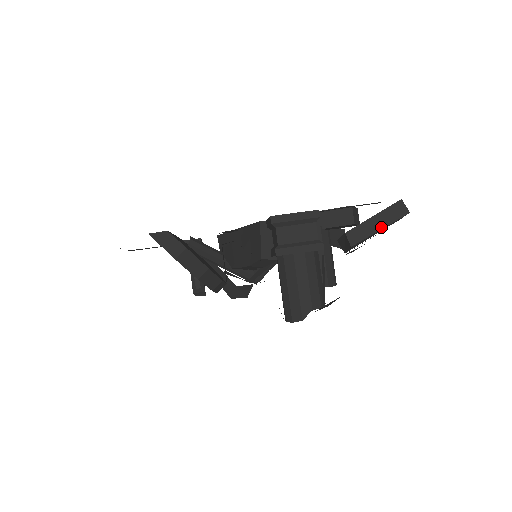
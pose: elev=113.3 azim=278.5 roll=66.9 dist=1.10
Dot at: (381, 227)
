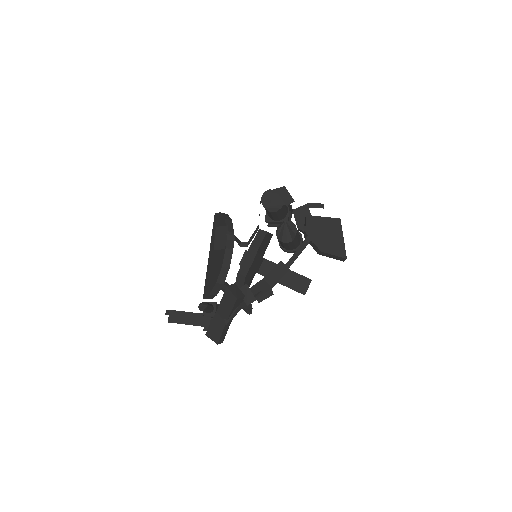
Dot at: (324, 217)
